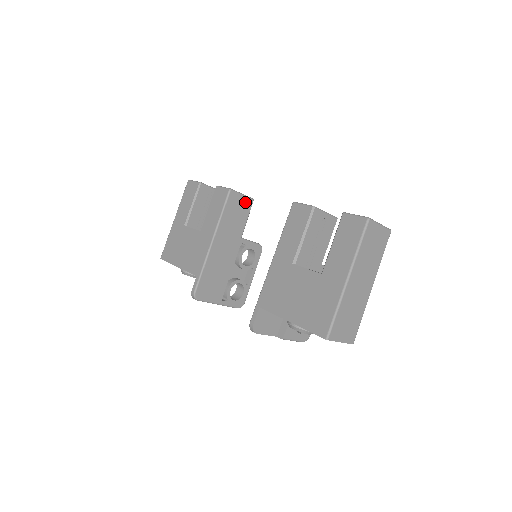
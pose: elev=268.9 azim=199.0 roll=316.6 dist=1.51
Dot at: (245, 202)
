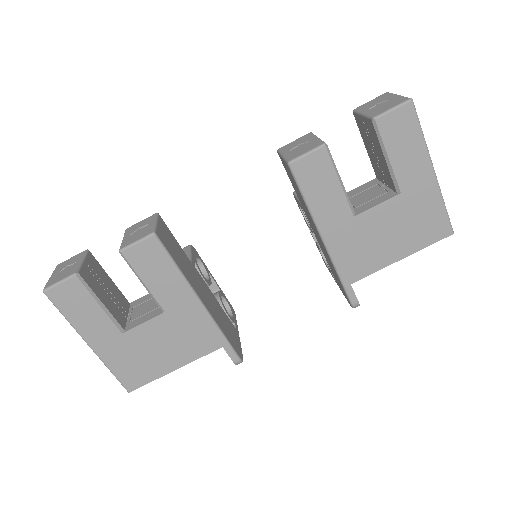
Dot at: (162, 226)
